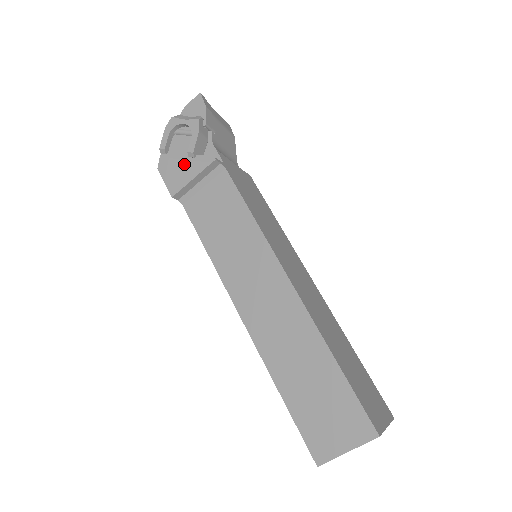
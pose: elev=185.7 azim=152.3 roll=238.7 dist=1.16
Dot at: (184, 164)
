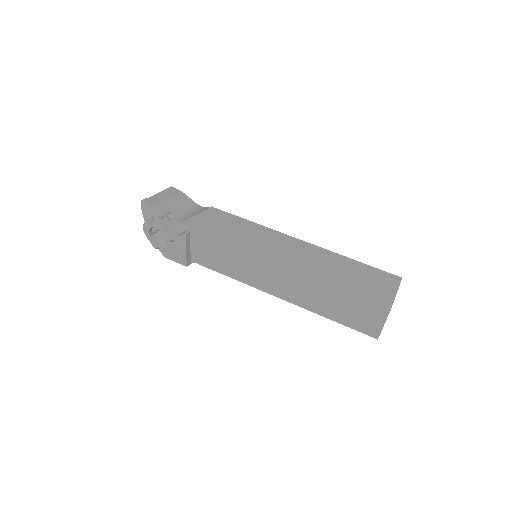
Dot at: (174, 247)
